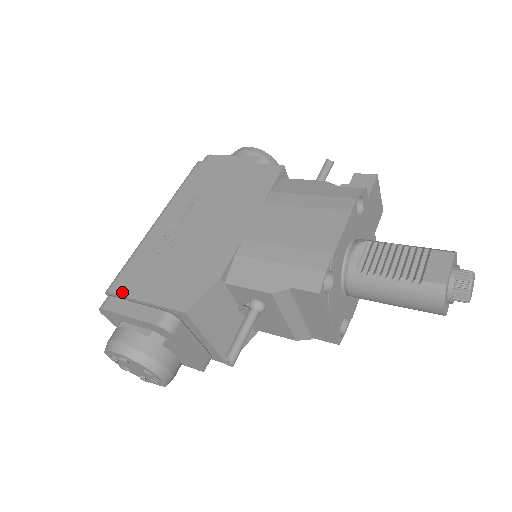
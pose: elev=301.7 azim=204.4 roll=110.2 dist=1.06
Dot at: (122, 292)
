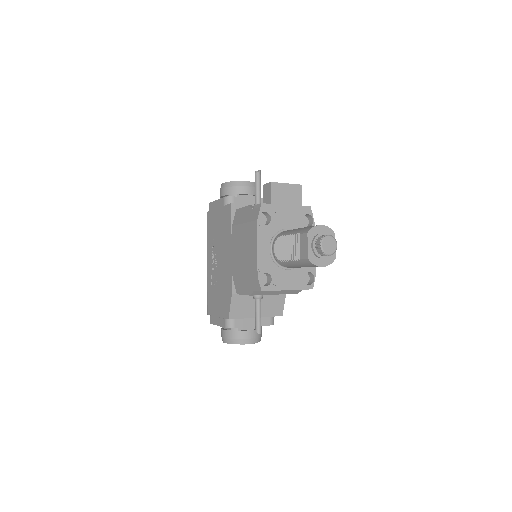
Dot at: (211, 314)
